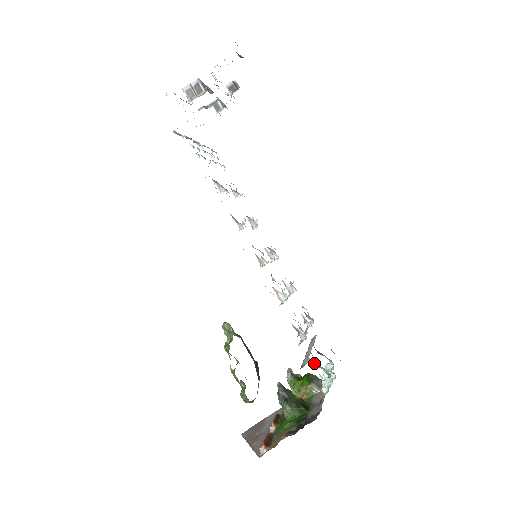
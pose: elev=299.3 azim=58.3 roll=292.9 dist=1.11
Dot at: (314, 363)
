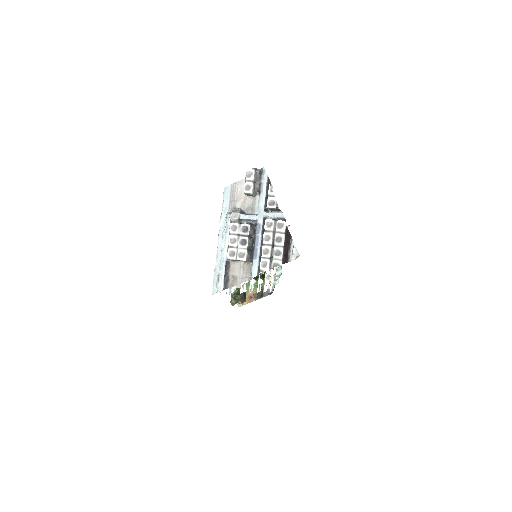
Dot at: occluded
